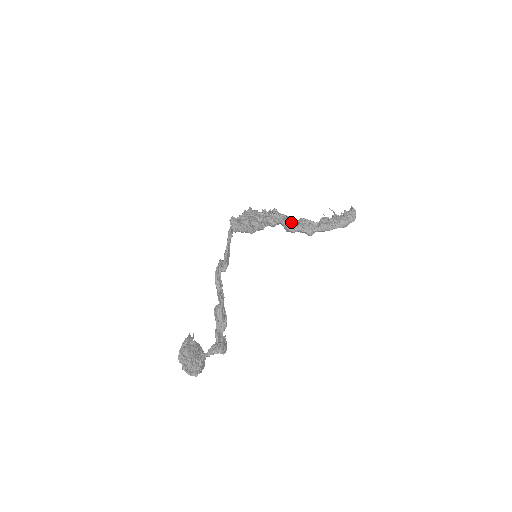
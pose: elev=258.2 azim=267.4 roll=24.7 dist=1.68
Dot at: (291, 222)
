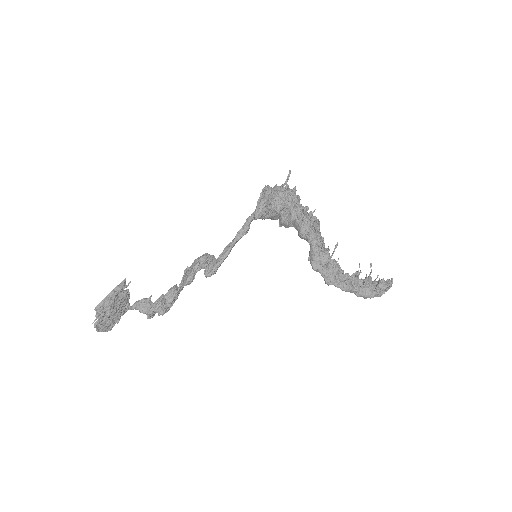
Dot at: (322, 254)
